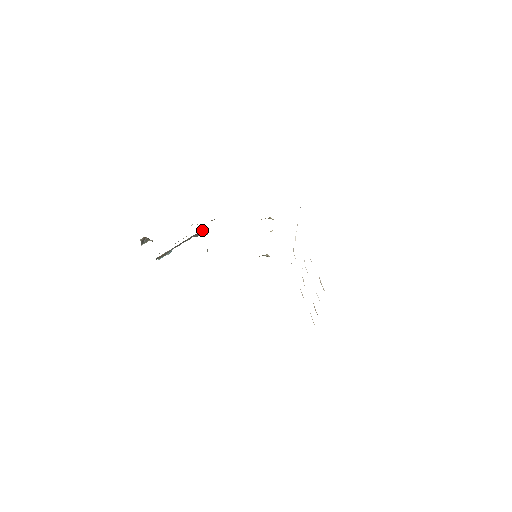
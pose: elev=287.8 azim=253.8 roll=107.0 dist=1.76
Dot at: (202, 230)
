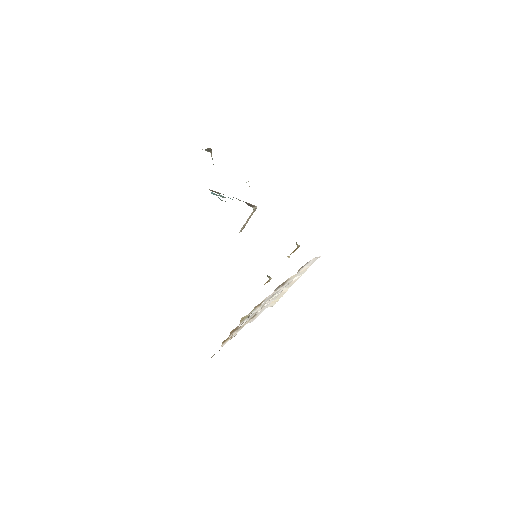
Dot at: occluded
